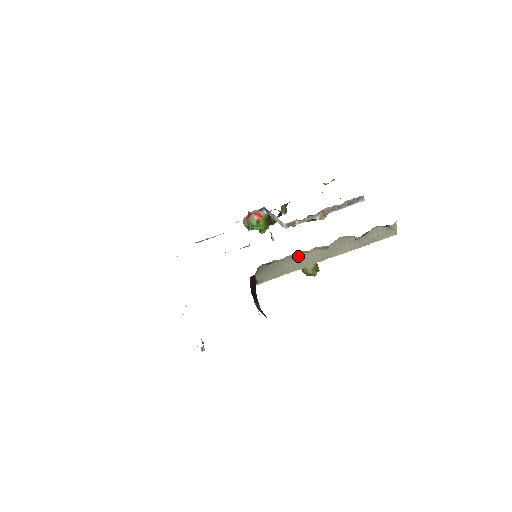
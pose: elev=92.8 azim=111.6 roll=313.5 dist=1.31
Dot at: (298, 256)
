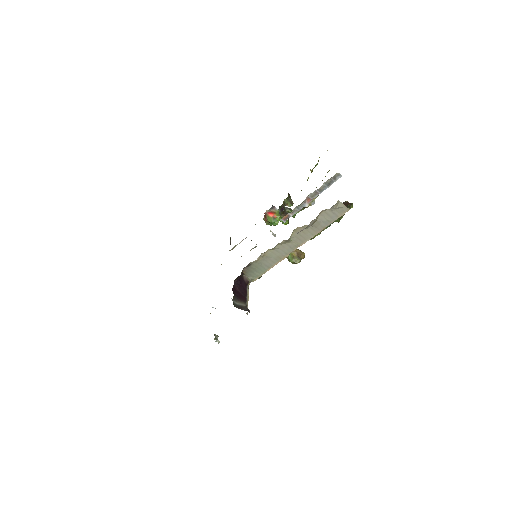
Dot at: (269, 253)
